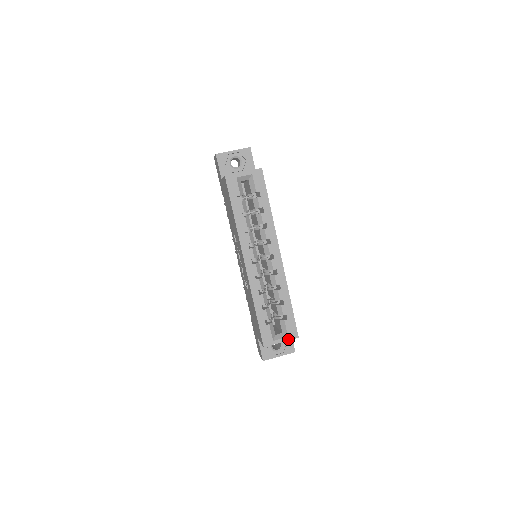
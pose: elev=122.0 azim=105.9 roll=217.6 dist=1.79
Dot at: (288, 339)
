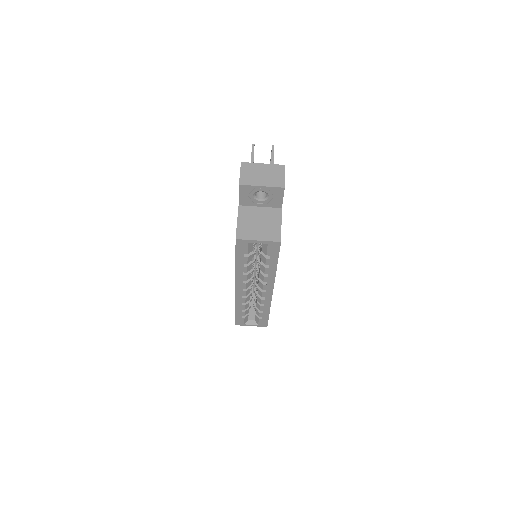
Dot at: (258, 326)
